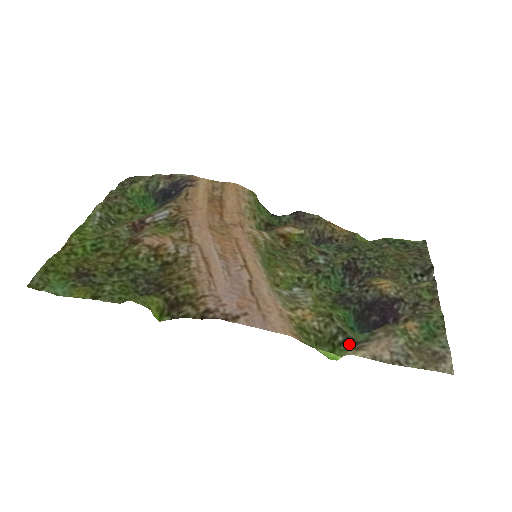
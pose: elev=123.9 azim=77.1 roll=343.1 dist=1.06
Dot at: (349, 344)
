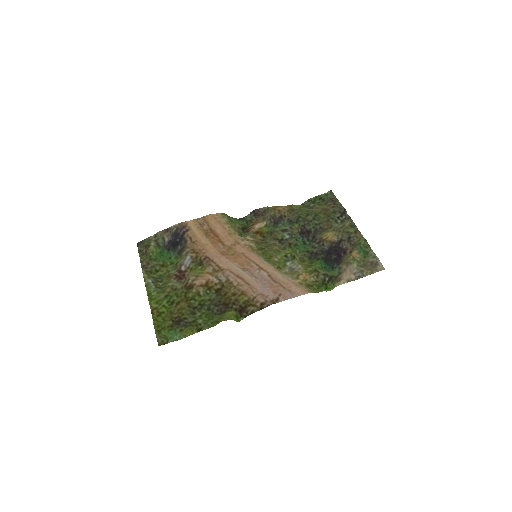
Dot at: (333, 280)
